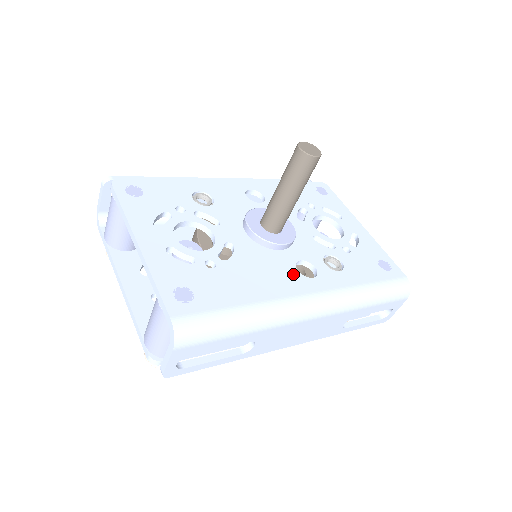
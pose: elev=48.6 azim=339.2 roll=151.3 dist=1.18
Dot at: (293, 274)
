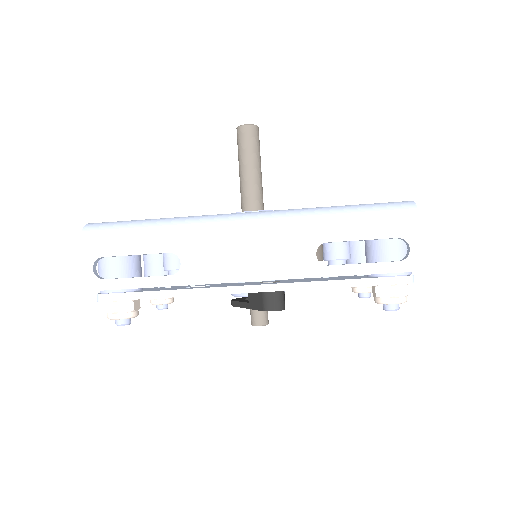
Dot at: occluded
